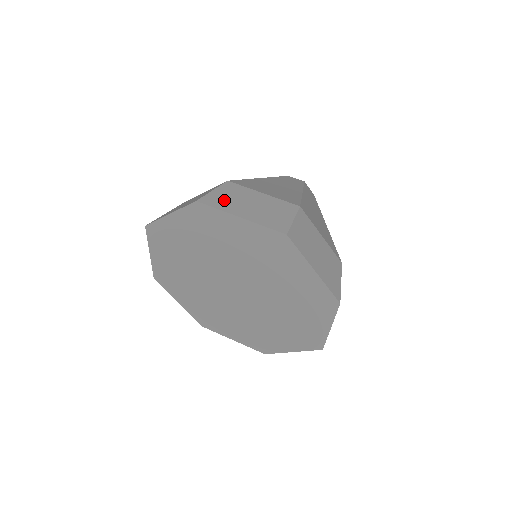
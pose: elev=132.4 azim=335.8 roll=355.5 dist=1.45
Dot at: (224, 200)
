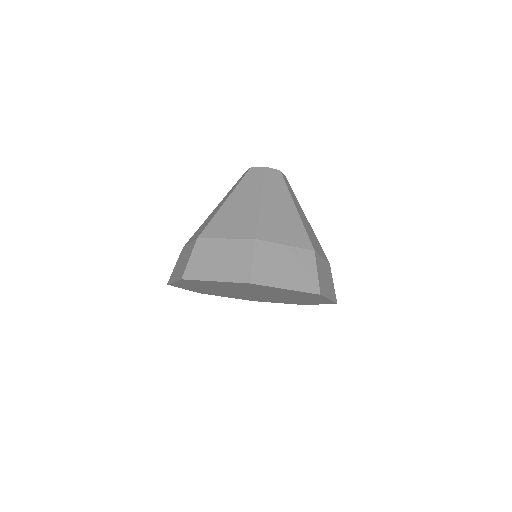
Dot at: (199, 266)
